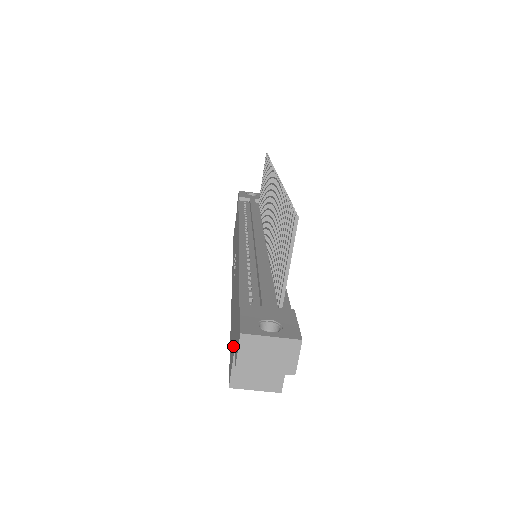
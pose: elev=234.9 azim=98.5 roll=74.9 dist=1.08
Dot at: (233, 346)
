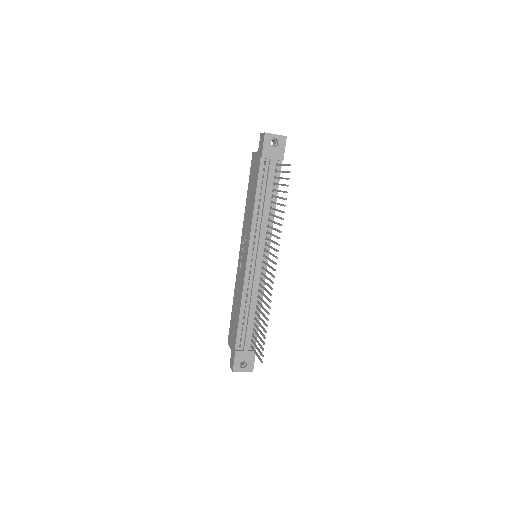
Dot at: (231, 341)
